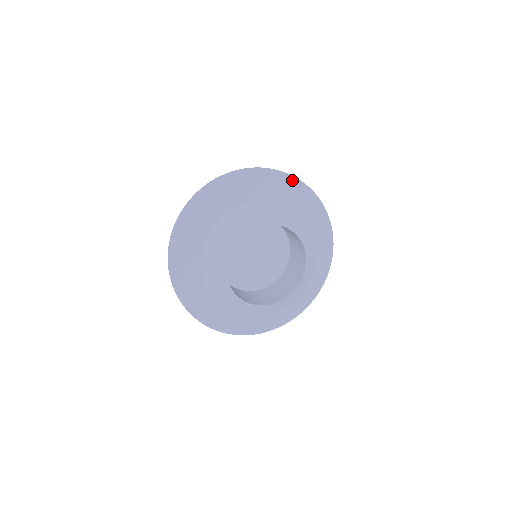
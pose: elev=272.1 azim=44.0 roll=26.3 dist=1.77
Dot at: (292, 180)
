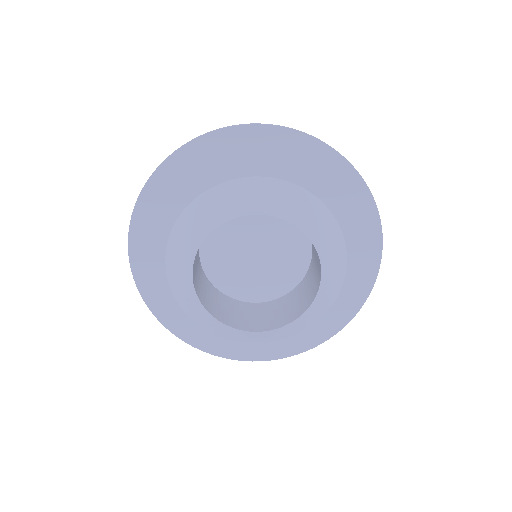
Dot at: (286, 134)
